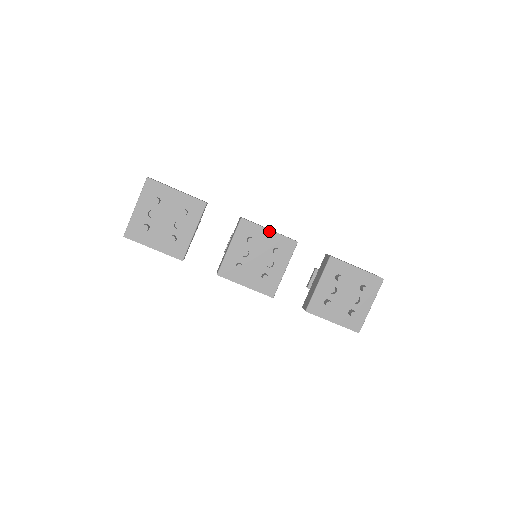
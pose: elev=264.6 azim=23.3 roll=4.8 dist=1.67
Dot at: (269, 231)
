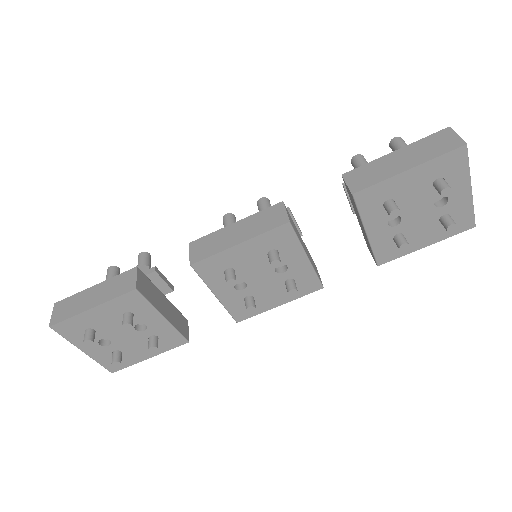
Dot at: (239, 246)
